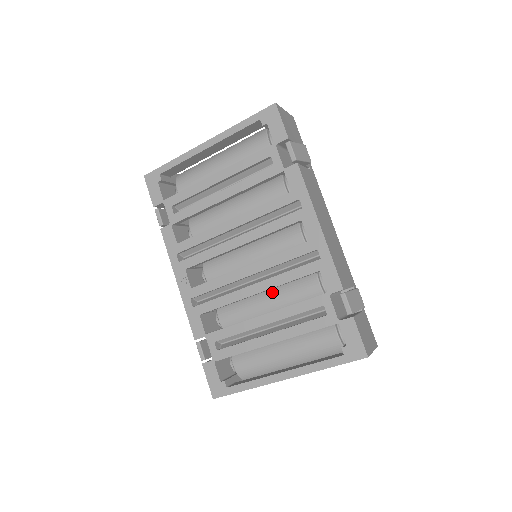
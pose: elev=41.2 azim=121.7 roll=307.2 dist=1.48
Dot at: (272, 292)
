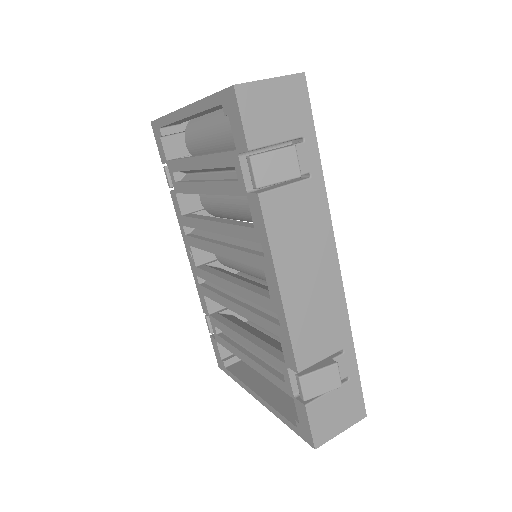
Dot at: occluded
